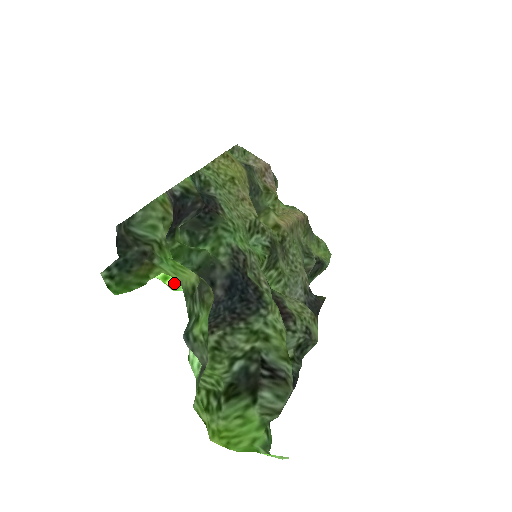
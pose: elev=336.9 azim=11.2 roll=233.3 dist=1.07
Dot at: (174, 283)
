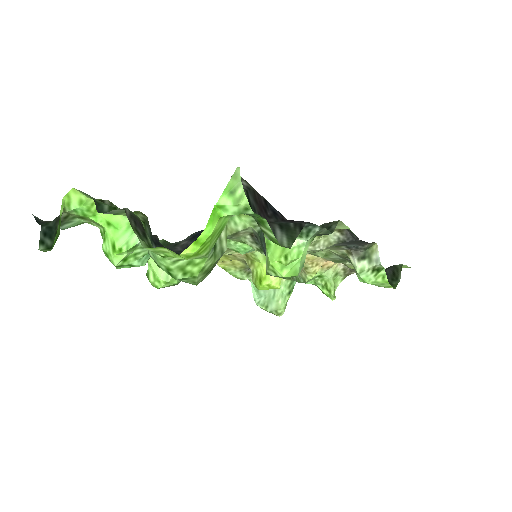
Dot at: (120, 243)
